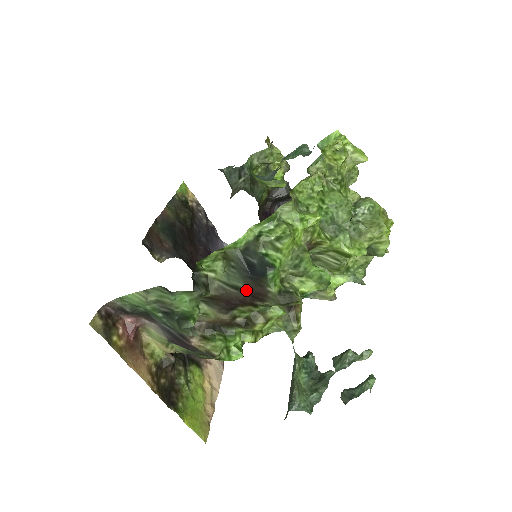
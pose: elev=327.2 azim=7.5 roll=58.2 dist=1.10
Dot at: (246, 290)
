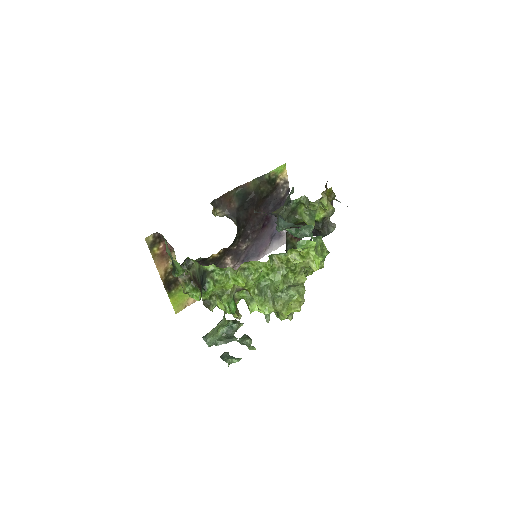
Dot at: (200, 285)
